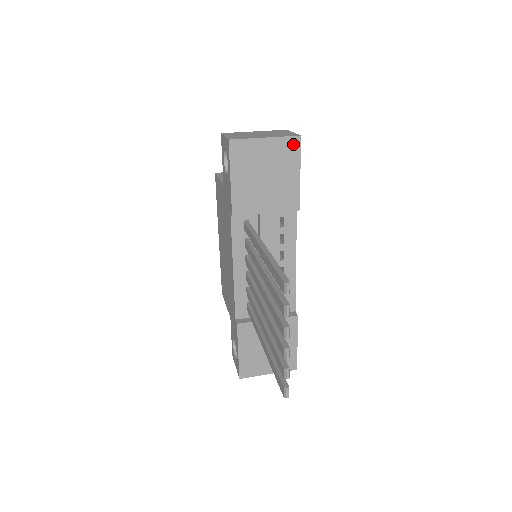
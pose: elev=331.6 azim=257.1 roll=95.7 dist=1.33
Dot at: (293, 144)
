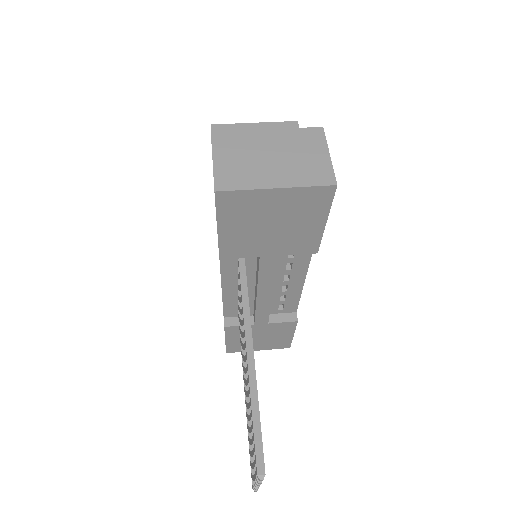
Dot at: (322, 194)
